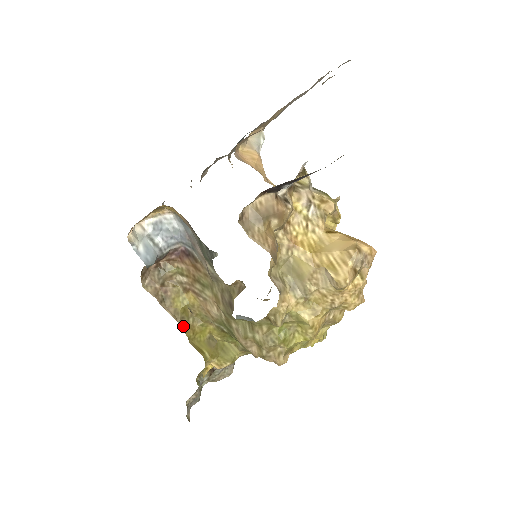
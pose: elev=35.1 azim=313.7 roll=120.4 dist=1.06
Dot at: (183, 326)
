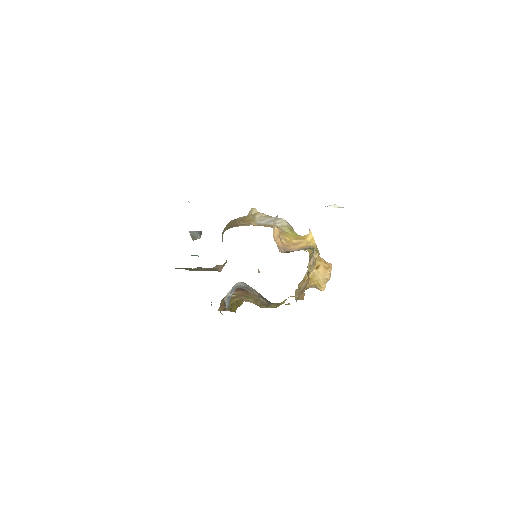
Dot at: (230, 310)
